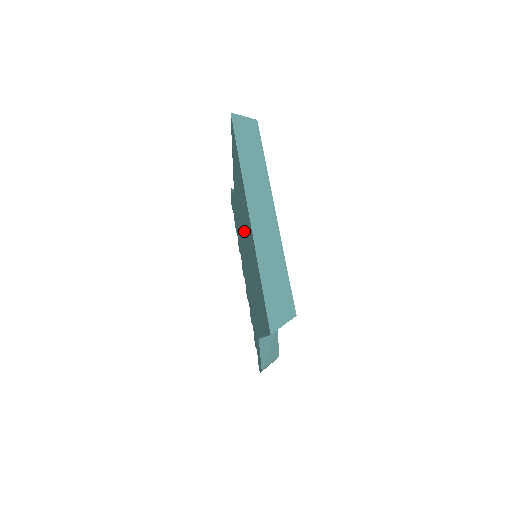
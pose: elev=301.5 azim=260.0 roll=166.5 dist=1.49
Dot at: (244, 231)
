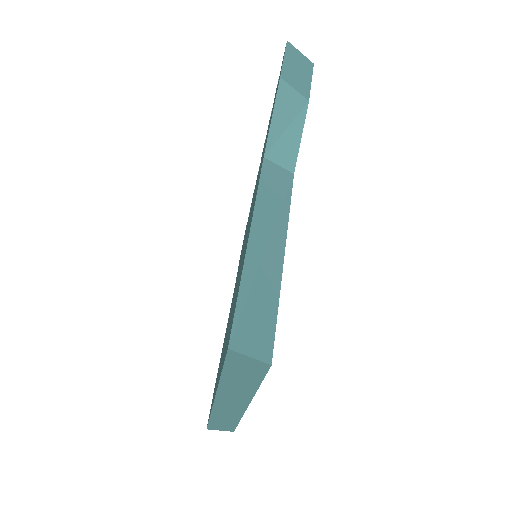
Dot at: (236, 287)
